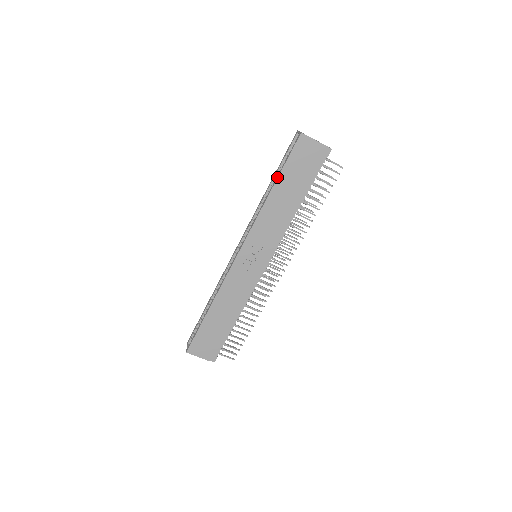
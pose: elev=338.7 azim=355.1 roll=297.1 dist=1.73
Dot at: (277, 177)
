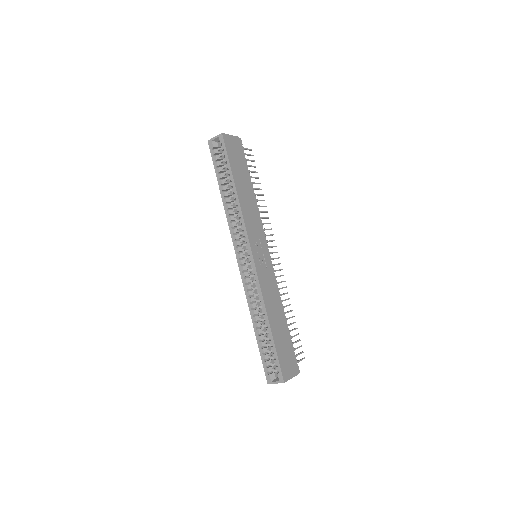
Dot at: (232, 176)
